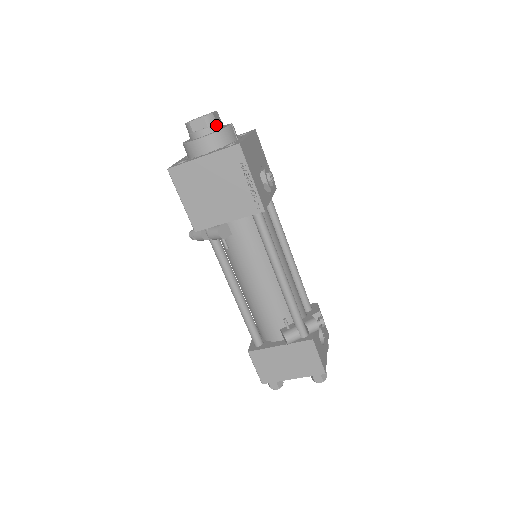
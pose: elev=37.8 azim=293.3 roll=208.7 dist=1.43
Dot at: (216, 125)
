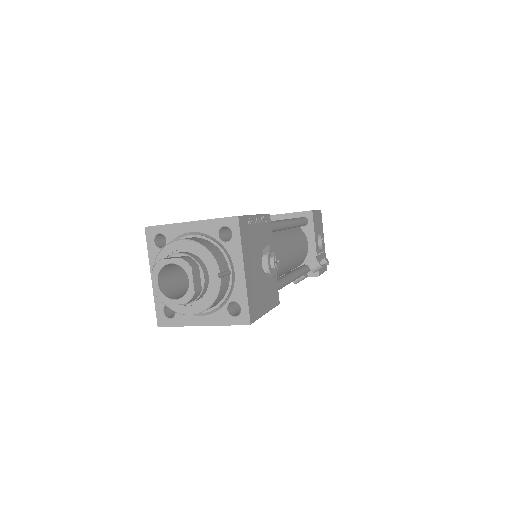
Dot at: (202, 292)
